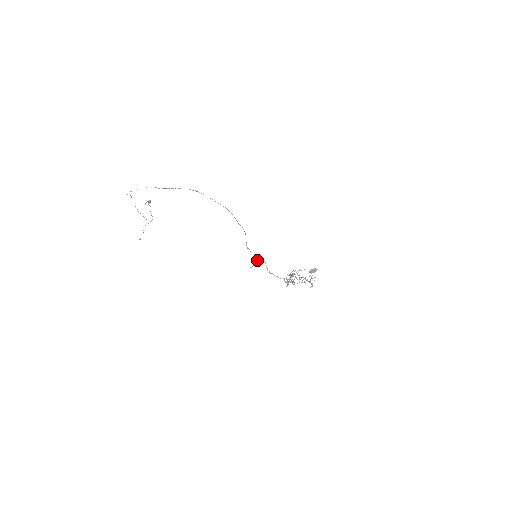
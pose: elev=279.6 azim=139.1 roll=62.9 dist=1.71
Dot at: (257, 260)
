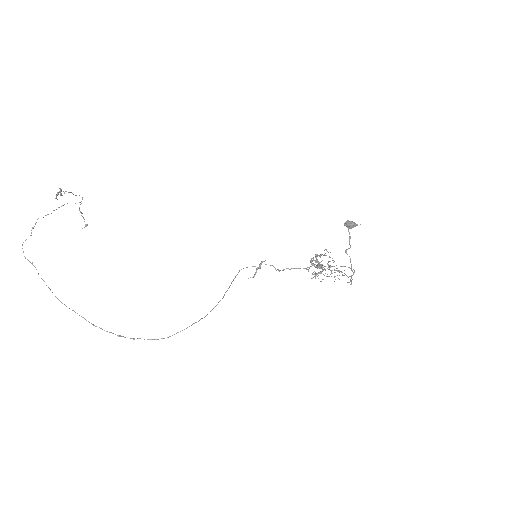
Dot at: (259, 265)
